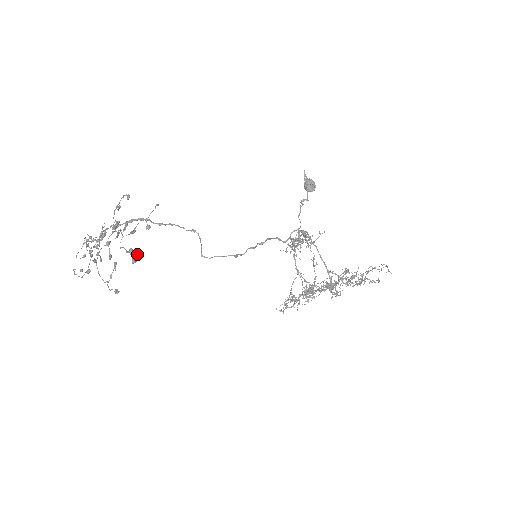
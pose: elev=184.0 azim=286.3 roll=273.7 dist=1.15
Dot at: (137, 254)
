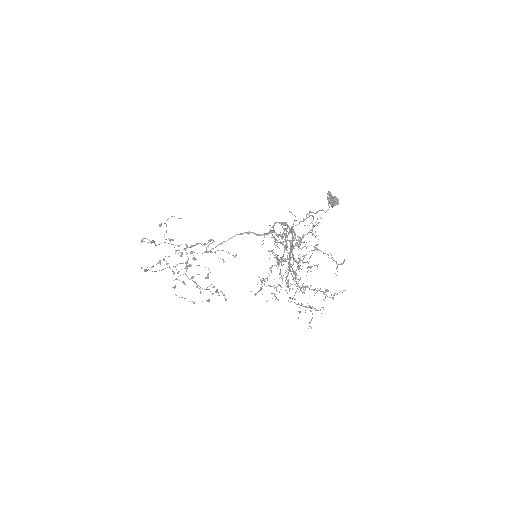
Dot at: (152, 241)
